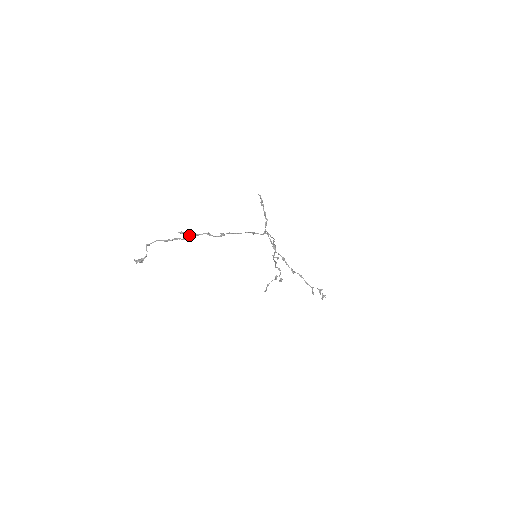
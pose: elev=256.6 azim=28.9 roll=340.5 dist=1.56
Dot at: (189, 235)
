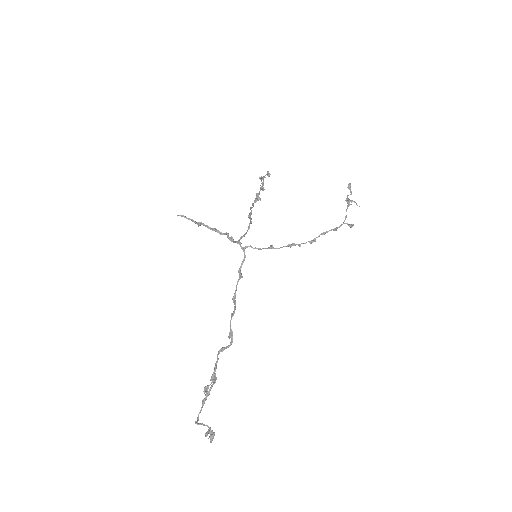
Dot at: (211, 378)
